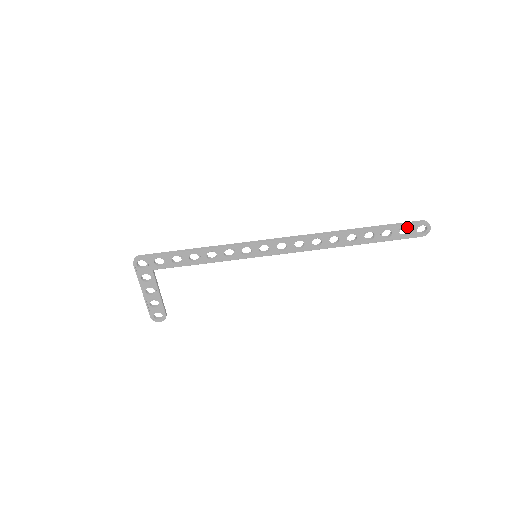
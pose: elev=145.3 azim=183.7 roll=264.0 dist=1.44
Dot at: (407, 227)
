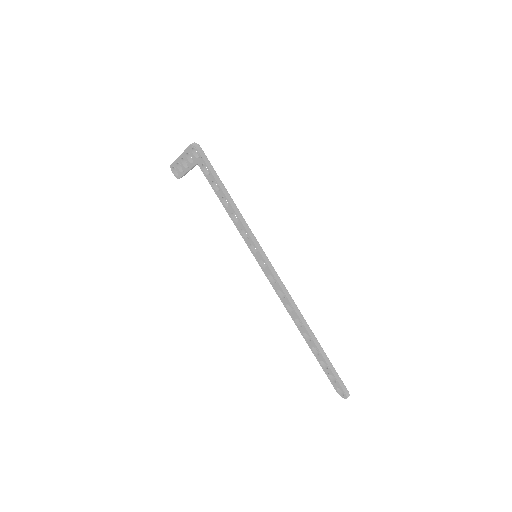
Dot at: (337, 381)
